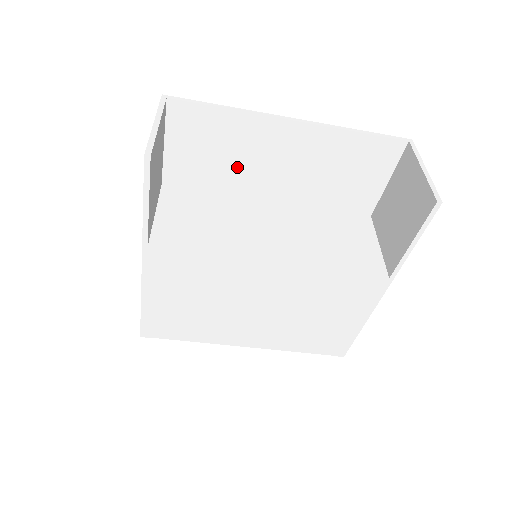
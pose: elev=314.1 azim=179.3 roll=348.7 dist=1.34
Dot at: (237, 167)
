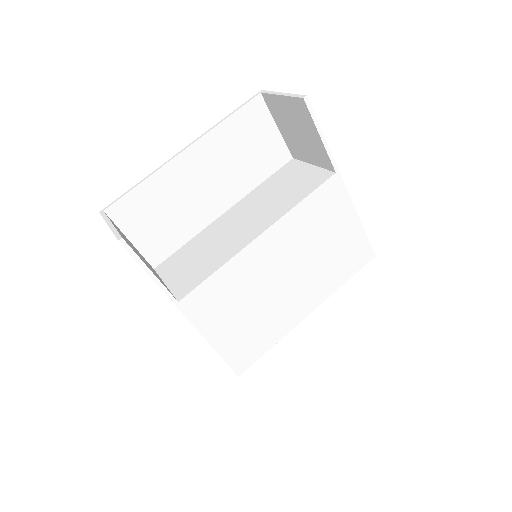
Dot at: (184, 211)
